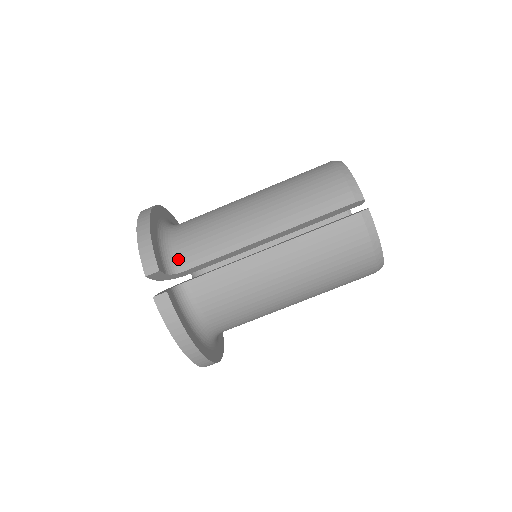
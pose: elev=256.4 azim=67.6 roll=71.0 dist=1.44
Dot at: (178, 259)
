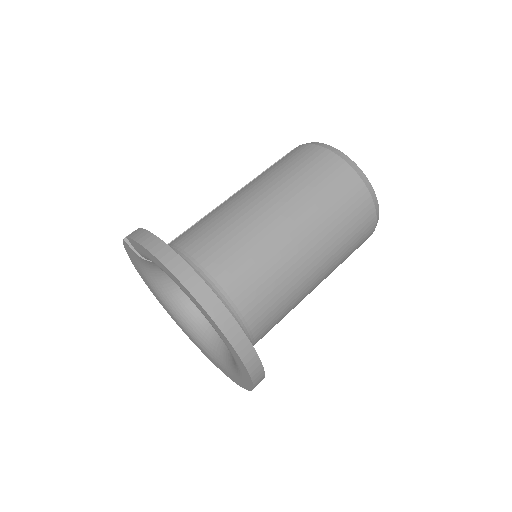
Dot at: occluded
